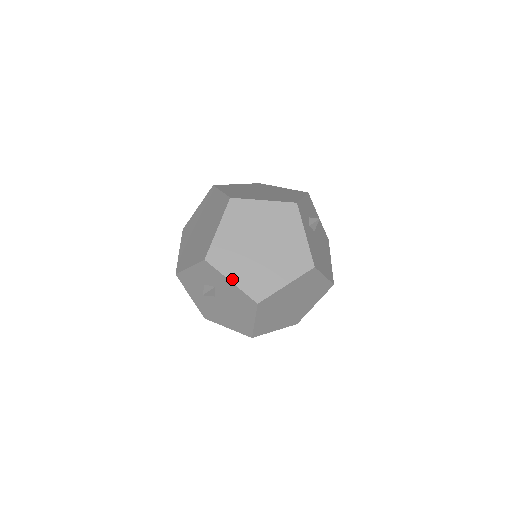
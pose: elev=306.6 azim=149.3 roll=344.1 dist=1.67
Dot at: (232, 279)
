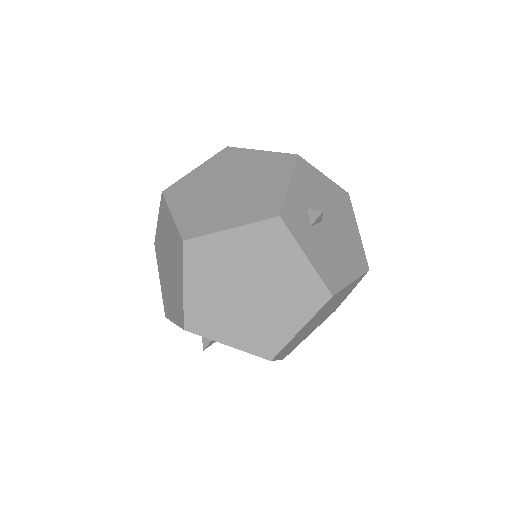
Dot at: (228, 342)
